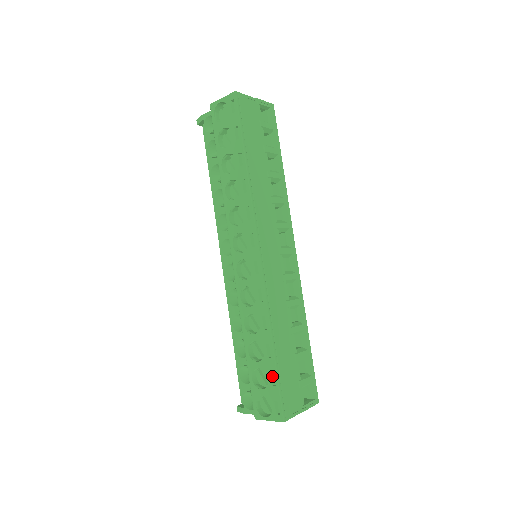
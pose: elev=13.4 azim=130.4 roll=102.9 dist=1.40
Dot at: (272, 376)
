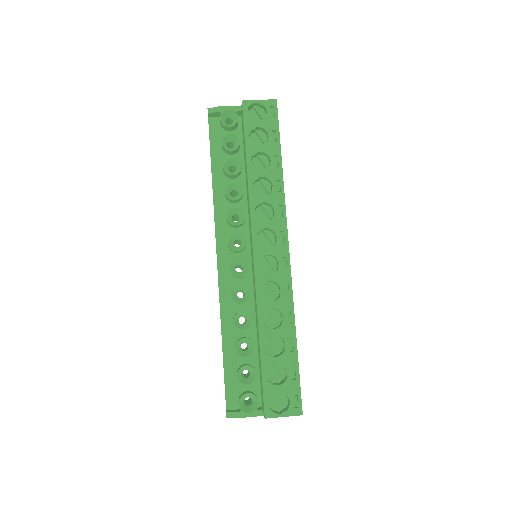
Dot at: (290, 370)
